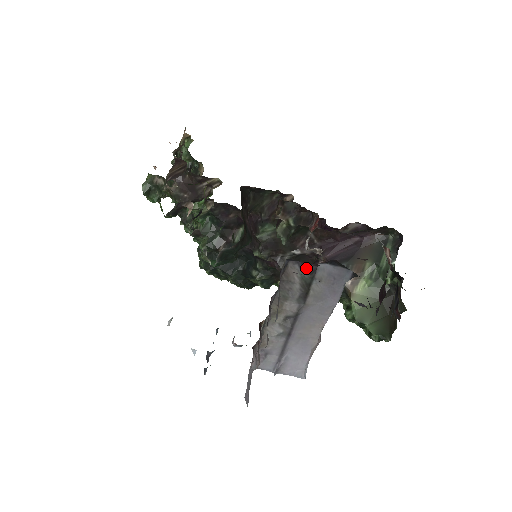
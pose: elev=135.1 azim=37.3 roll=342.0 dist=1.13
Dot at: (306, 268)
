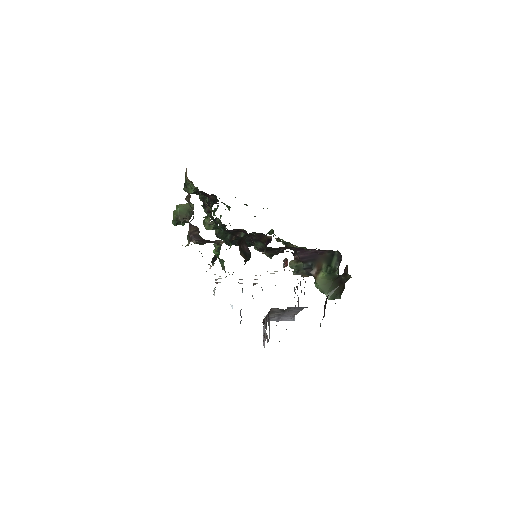
Dot at: occluded
